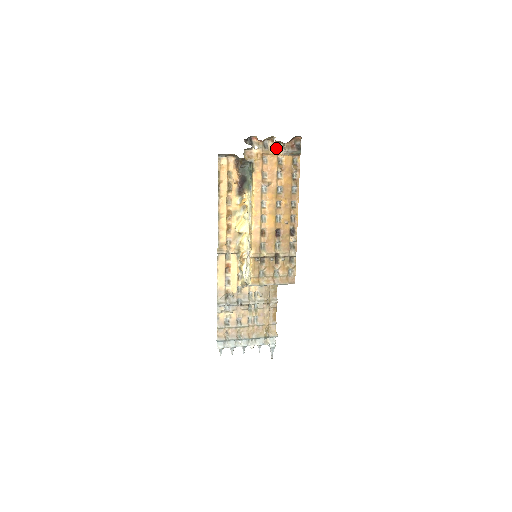
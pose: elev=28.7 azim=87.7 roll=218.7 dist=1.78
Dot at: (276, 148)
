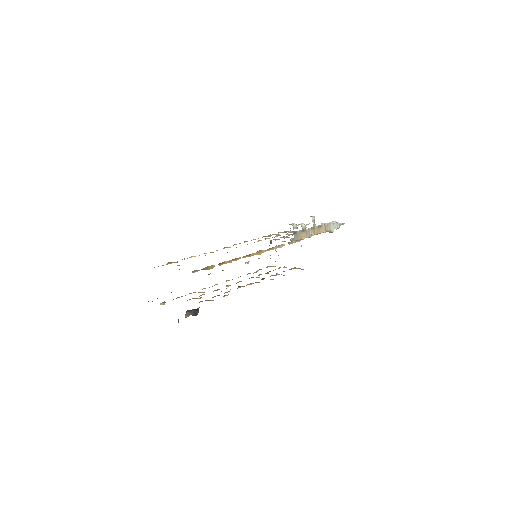
Dot at: occluded
